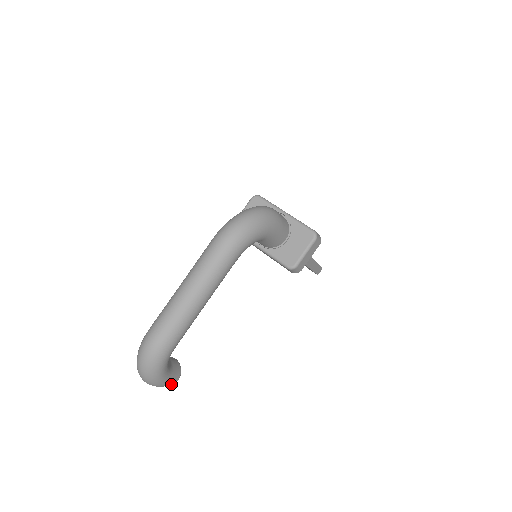
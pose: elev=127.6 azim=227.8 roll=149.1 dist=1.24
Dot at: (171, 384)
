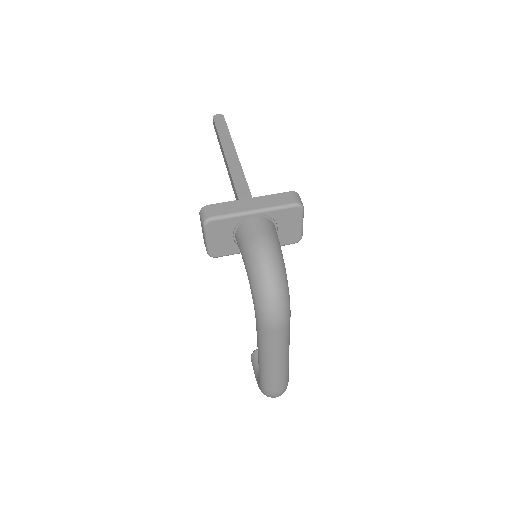
Dot at: occluded
